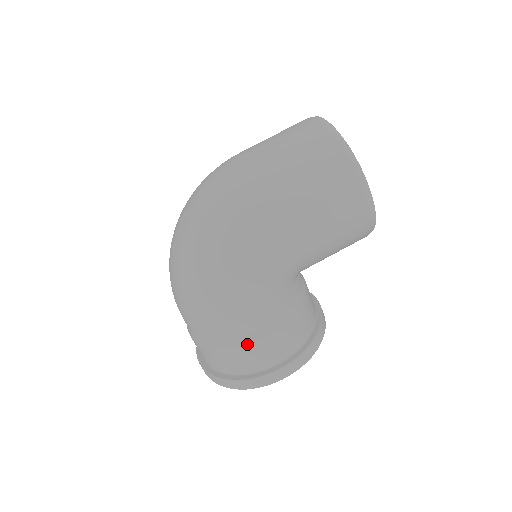
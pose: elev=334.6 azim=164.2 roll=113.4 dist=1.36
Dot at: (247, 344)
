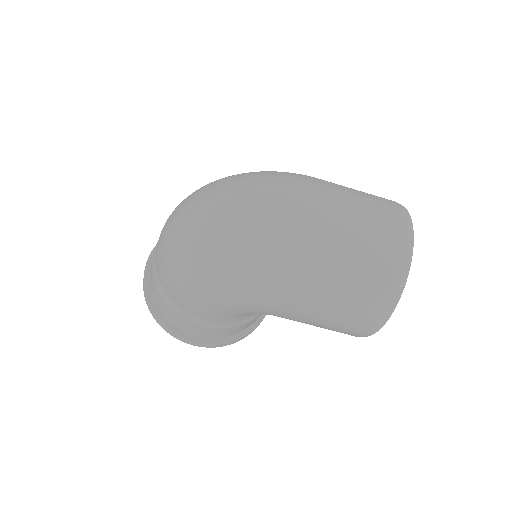
Dot at: (187, 320)
